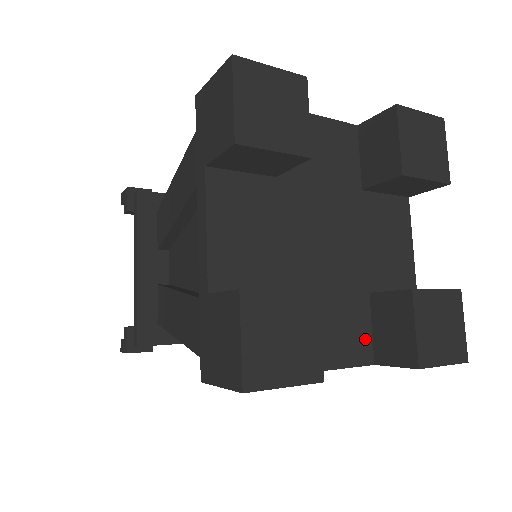
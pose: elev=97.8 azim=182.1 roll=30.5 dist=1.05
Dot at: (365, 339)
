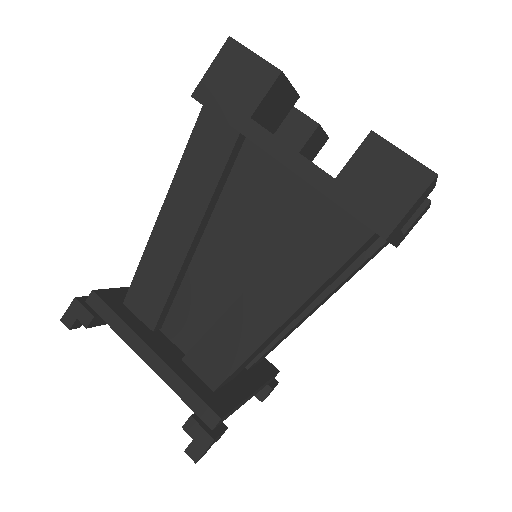
Dot at: occluded
